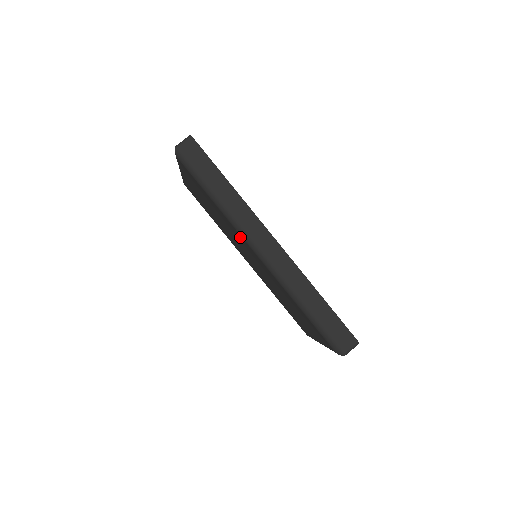
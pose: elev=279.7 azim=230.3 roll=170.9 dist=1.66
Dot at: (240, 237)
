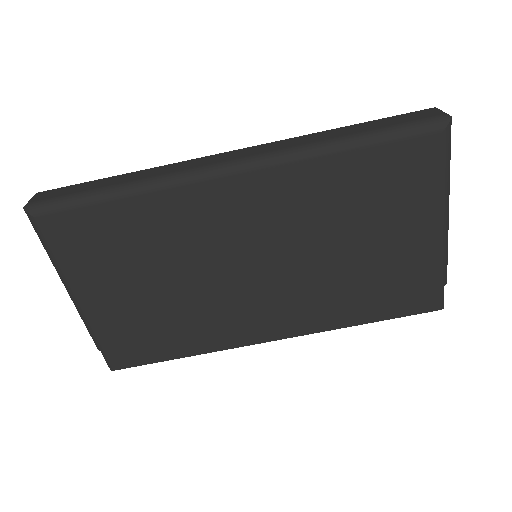
Dot at: (198, 202)
